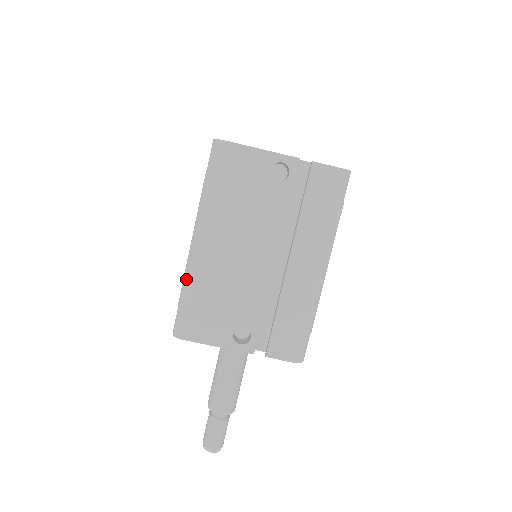
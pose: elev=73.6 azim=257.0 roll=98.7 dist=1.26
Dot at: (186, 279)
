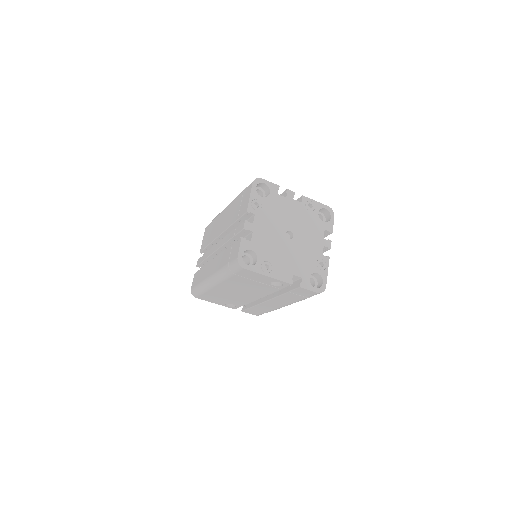
Dot at: (203, 287)
